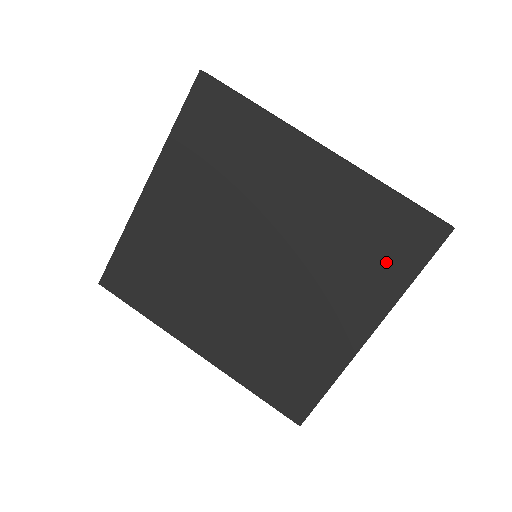
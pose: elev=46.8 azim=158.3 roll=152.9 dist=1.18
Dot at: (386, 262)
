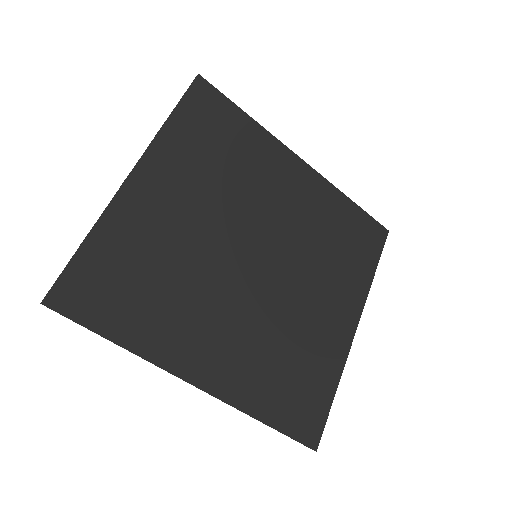
Dot at: (357, 257)
